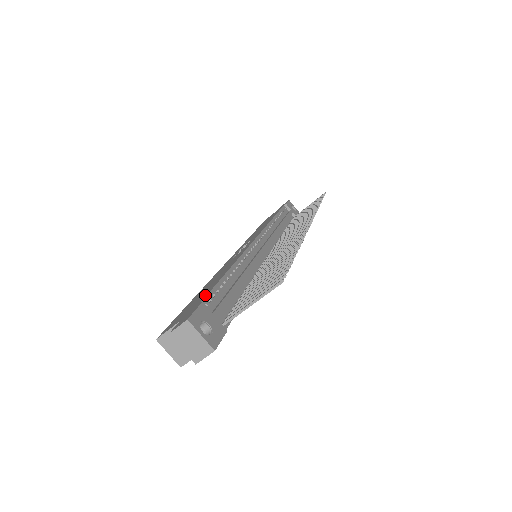
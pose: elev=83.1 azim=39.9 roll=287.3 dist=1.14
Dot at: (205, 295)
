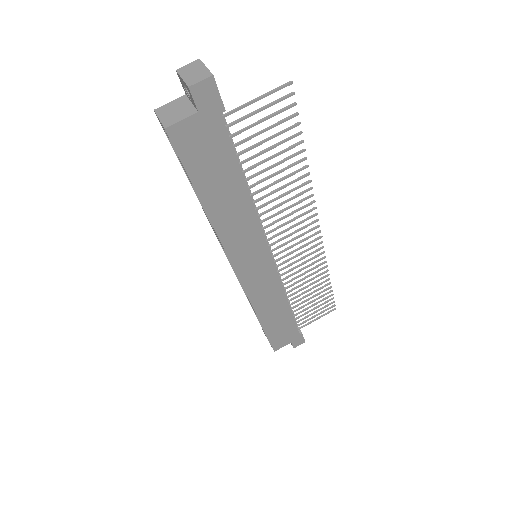
Dot at: occluded
